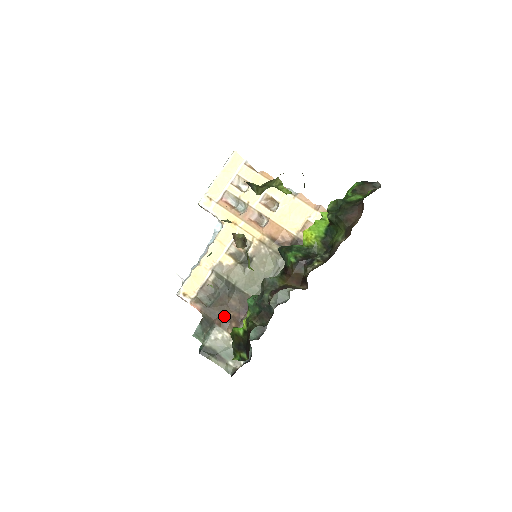
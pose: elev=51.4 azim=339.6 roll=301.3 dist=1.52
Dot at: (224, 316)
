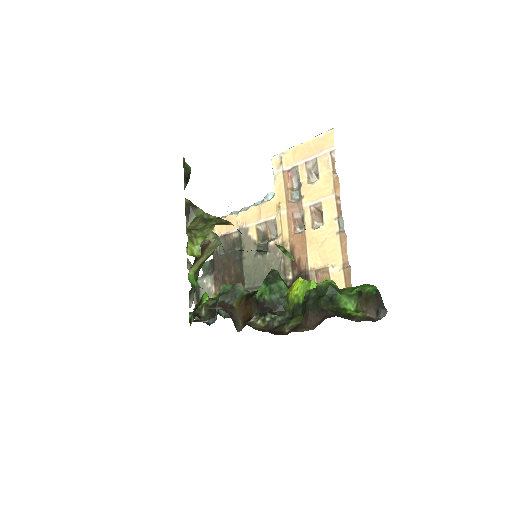
Dot at: (222, 274)
